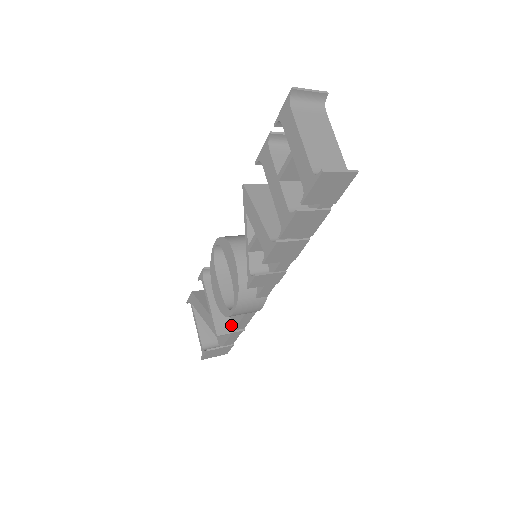
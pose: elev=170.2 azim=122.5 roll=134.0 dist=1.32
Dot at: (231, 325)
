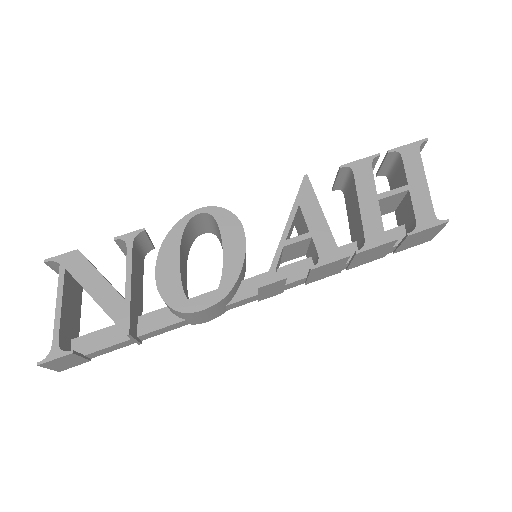
Dot at: (137, 327)
